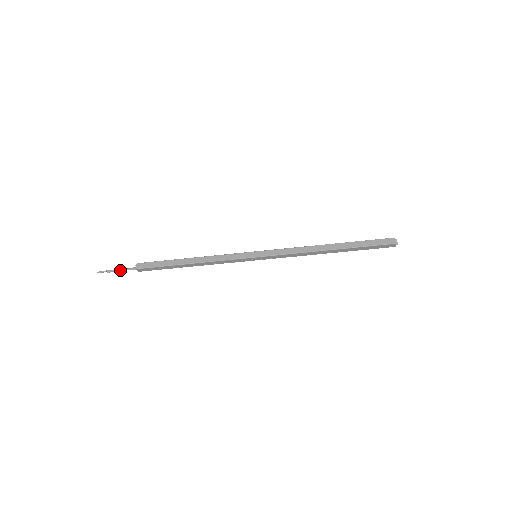
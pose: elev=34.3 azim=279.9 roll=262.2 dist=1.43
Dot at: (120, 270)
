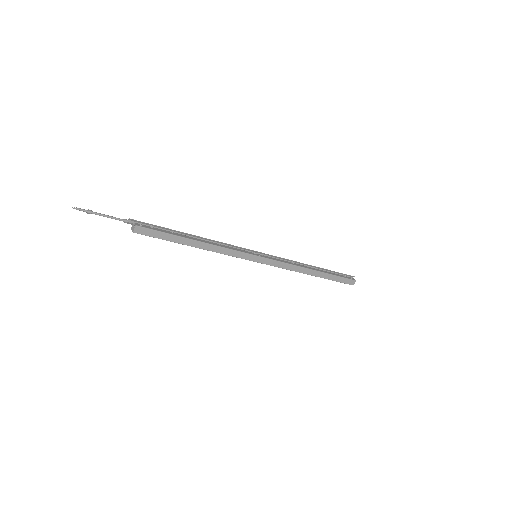
Dot at: (107, 217)
